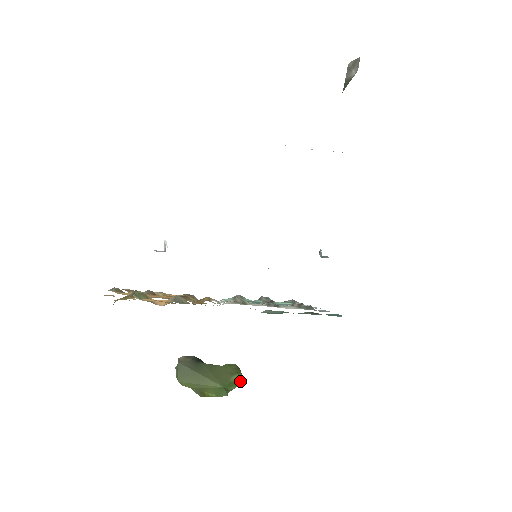
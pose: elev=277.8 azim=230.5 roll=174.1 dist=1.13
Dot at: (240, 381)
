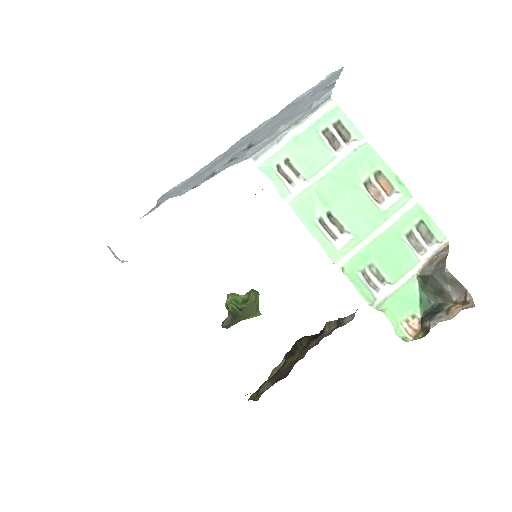
Dot at: occluded
